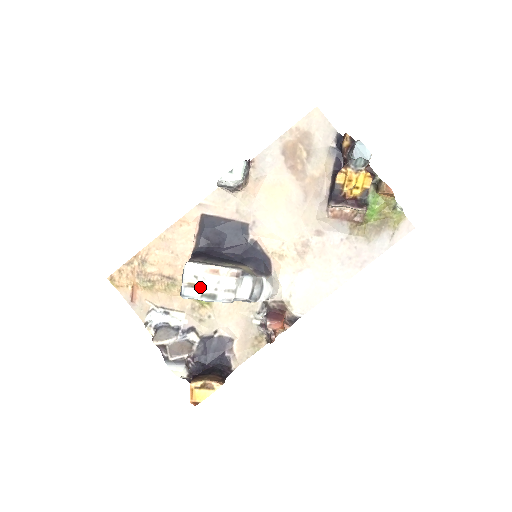
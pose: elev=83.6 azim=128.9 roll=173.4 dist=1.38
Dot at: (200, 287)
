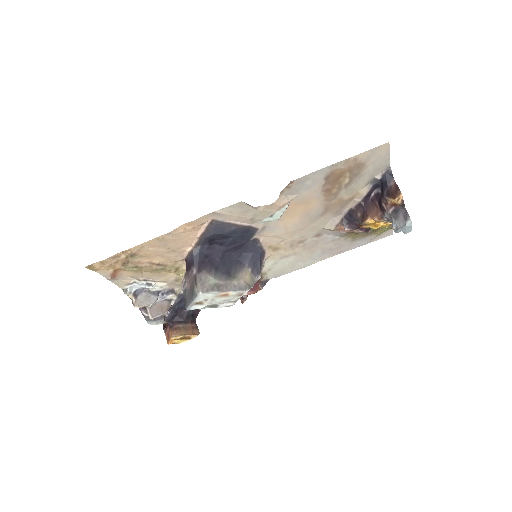
Dot at: (207, 304)
